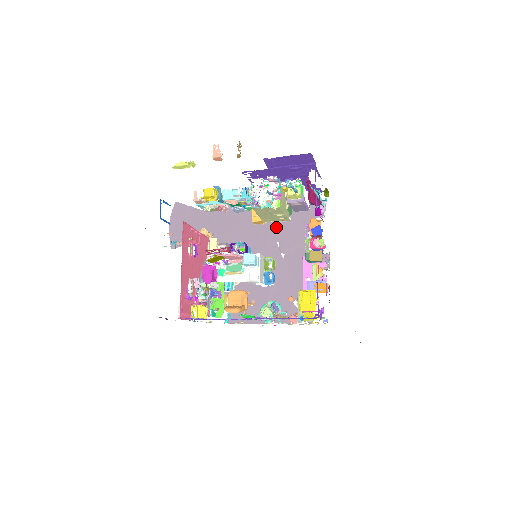
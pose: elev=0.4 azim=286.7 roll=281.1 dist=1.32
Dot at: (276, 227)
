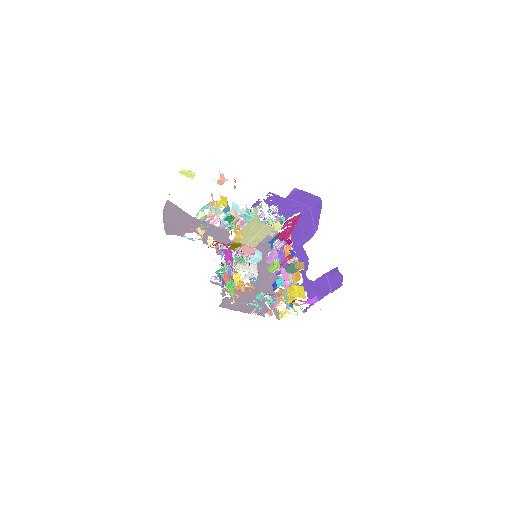
Dot at: occluded
